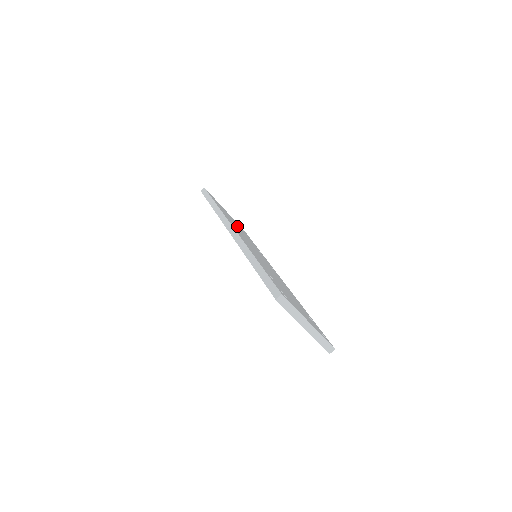
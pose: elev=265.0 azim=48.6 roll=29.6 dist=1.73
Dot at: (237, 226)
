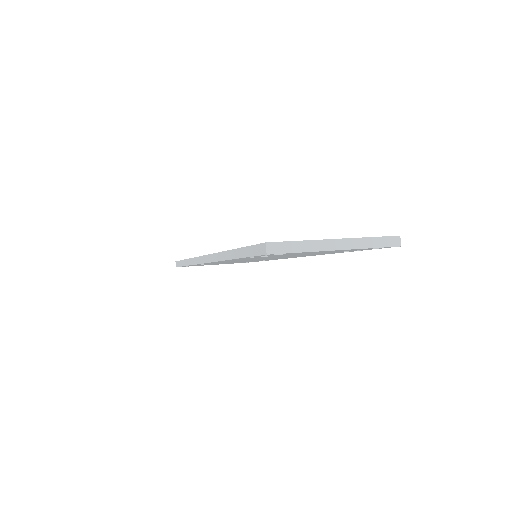
Dot at: occluded
